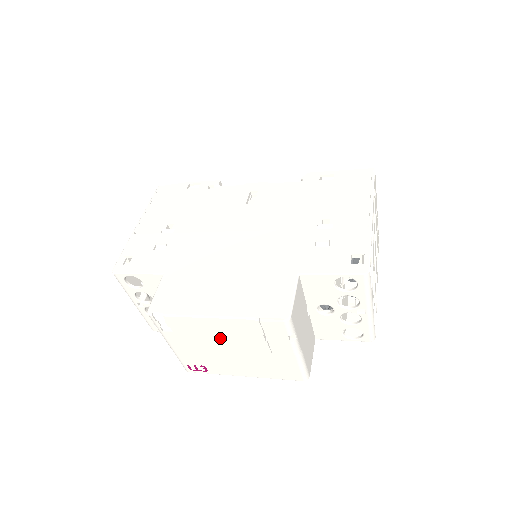
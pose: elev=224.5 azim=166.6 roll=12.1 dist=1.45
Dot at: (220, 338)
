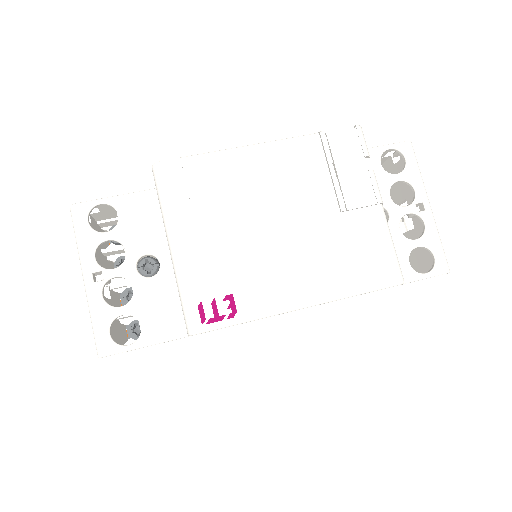
Dot at: (267, 195)
